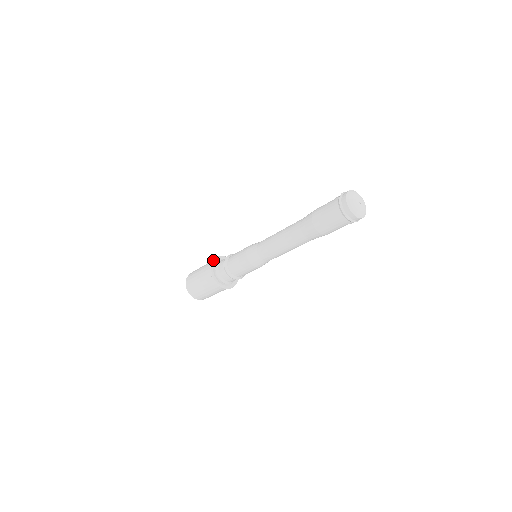
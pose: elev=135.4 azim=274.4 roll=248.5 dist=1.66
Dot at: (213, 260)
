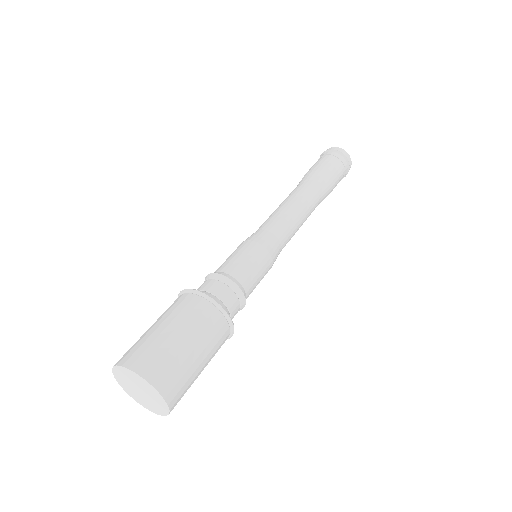
Dot at: occluded
